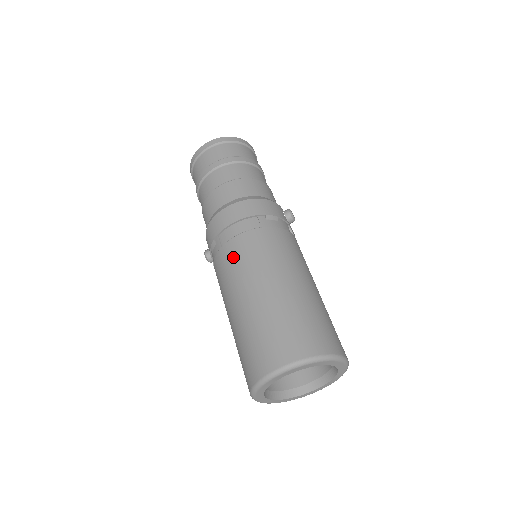
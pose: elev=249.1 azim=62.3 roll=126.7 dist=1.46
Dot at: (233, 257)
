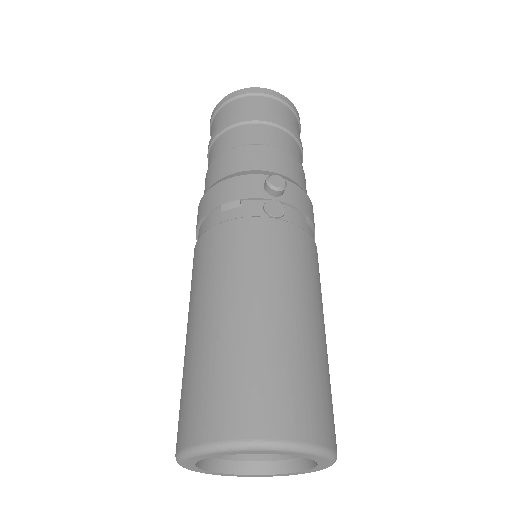
Dot at: occluded
